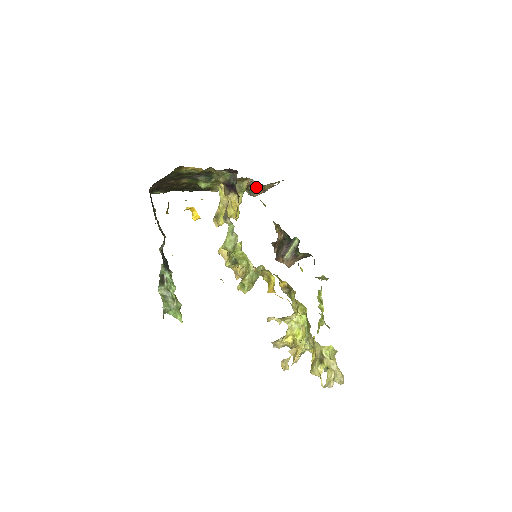
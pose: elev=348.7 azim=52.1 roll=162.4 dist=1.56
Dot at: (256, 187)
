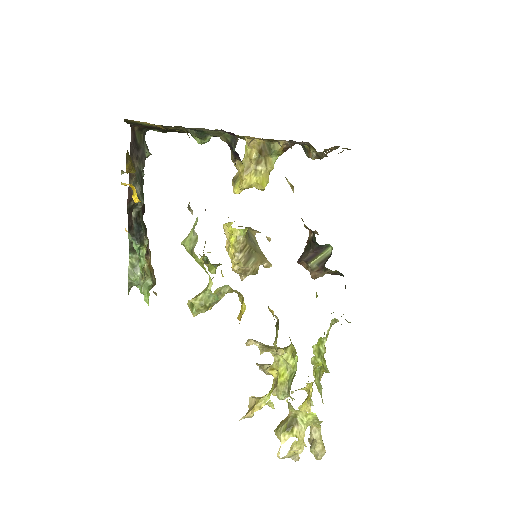
Dot at: (311, 148)
